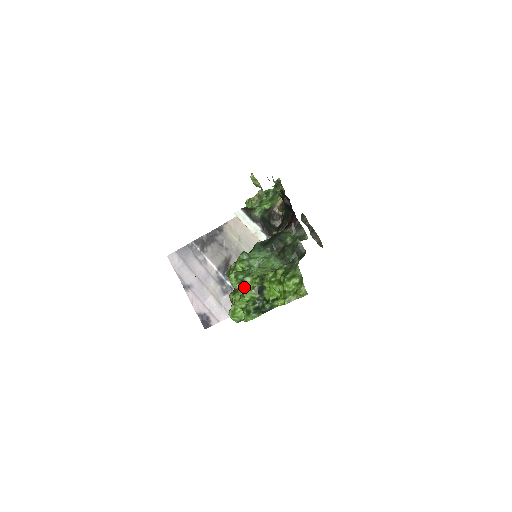
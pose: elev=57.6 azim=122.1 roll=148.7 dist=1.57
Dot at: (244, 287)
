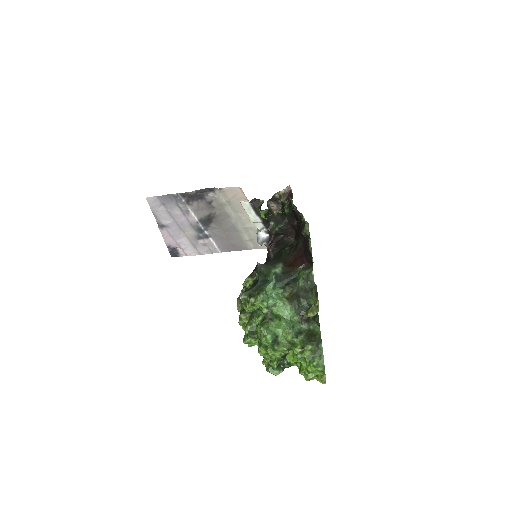
Dot at: (274, 353)
